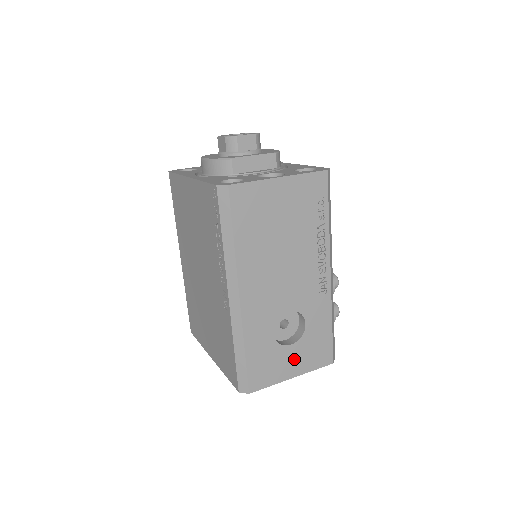
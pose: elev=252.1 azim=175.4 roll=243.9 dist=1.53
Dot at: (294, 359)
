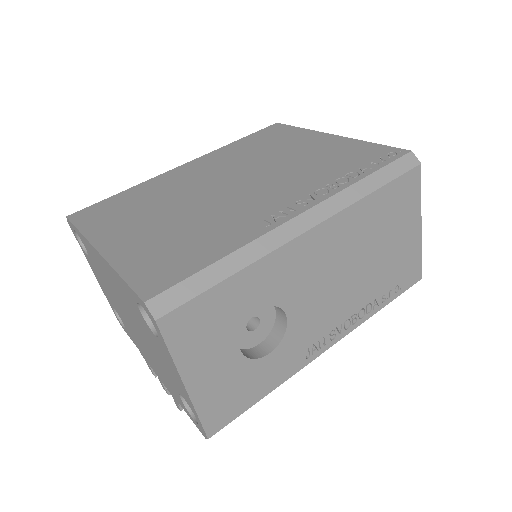
Dot at: (217, 368)
